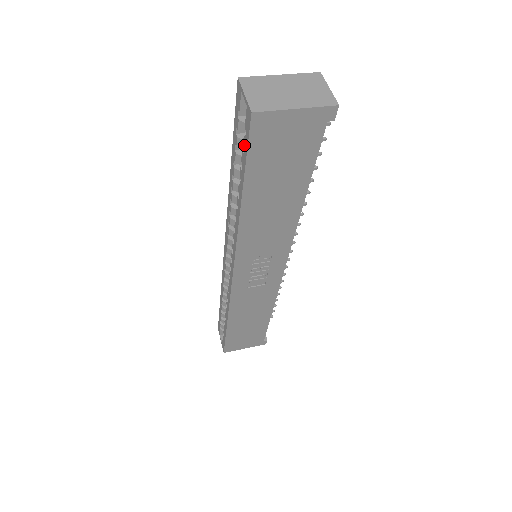
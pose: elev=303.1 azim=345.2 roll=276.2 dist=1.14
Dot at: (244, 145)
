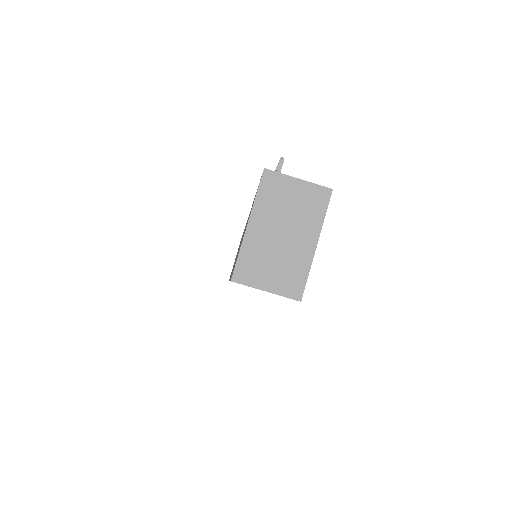
Dot at: occluded
